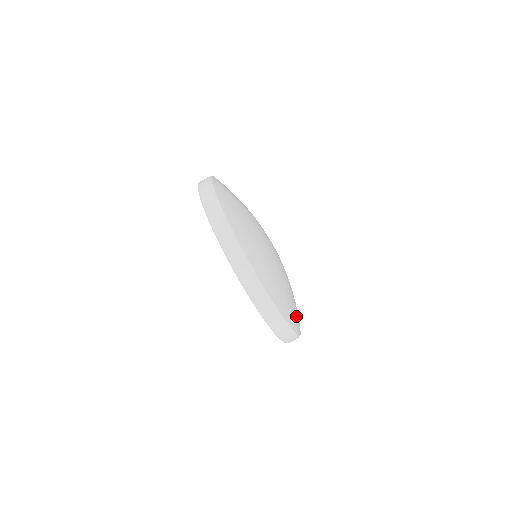
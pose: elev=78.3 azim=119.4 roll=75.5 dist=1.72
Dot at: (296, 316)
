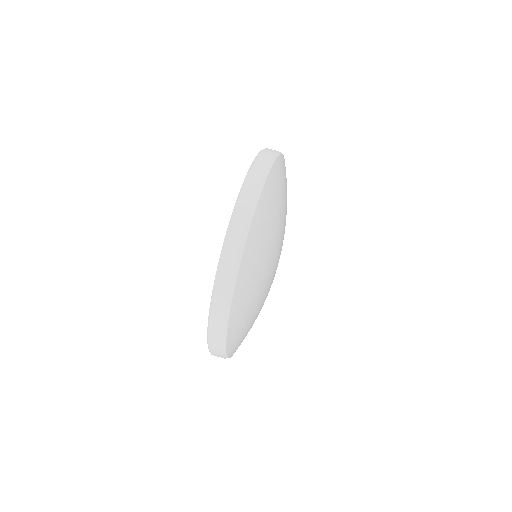
Dot at: (253, 264)
